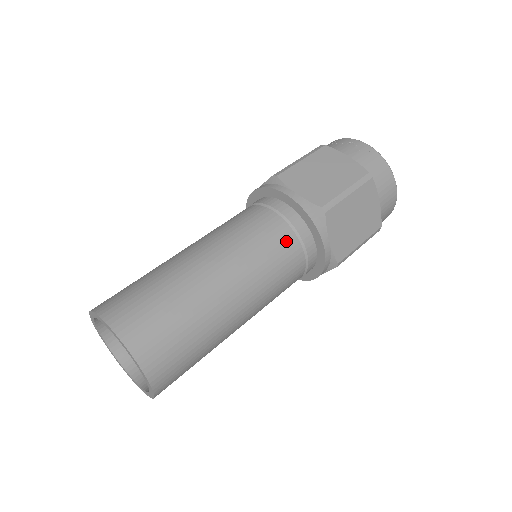
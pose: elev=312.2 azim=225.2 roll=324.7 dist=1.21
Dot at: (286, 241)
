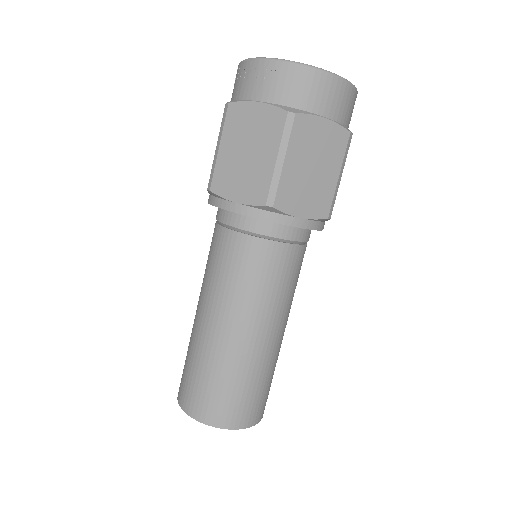
Dot at: (262, 253)
